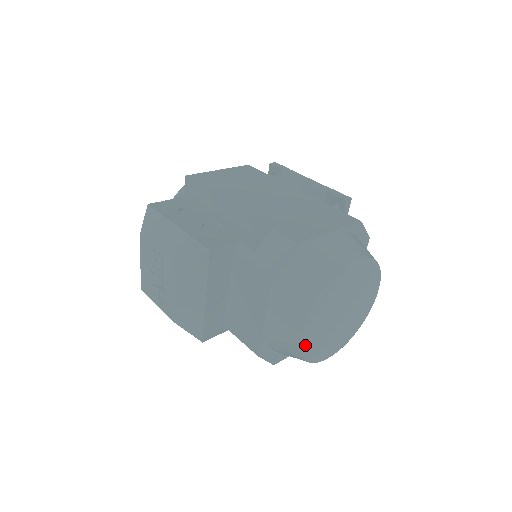
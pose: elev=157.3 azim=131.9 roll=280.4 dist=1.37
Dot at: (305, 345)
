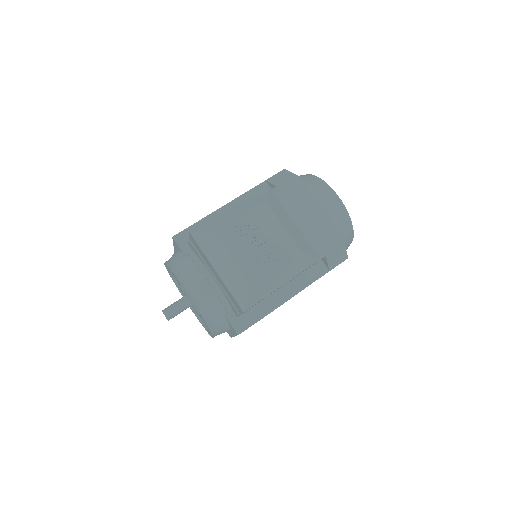
Dot at: occluded
